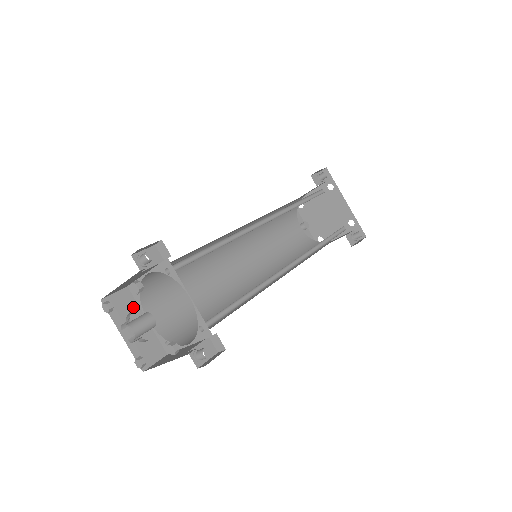
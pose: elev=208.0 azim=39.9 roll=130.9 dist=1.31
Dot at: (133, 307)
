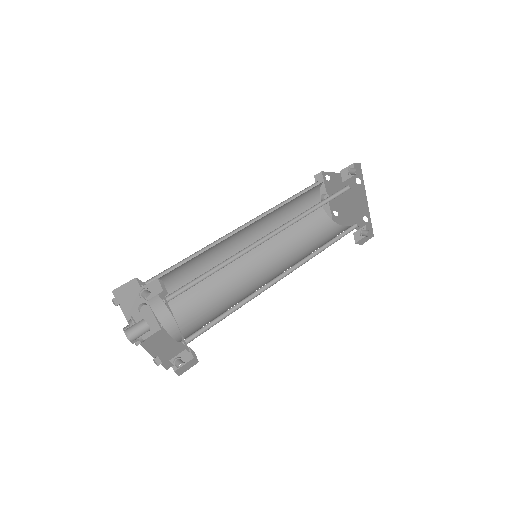
Dot at: occluded
